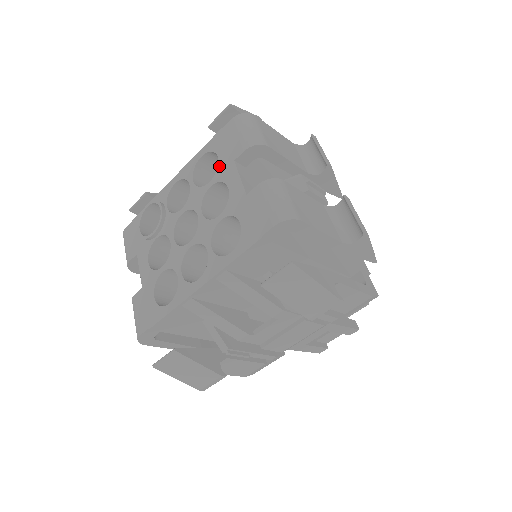
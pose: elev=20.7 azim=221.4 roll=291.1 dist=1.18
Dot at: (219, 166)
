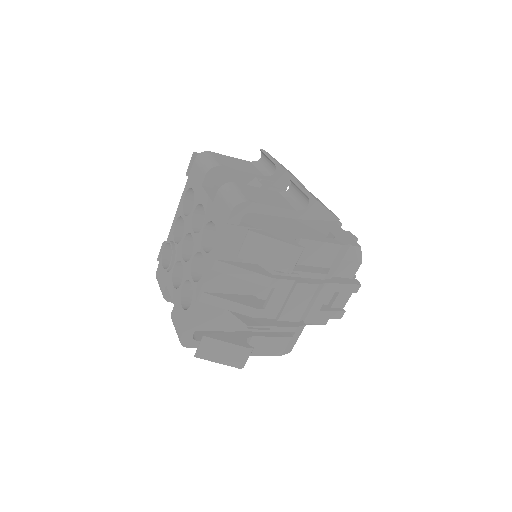
Dot at: (195, 195)
